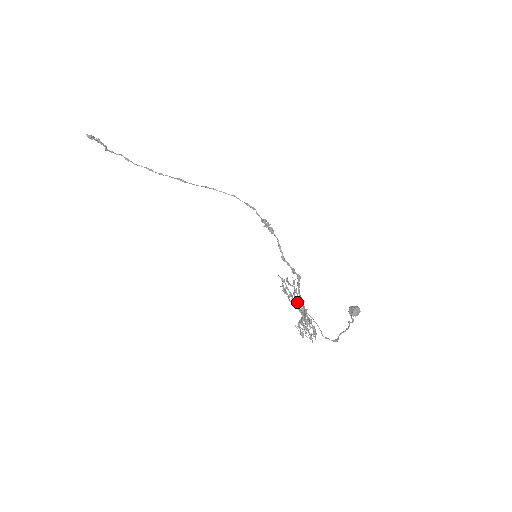
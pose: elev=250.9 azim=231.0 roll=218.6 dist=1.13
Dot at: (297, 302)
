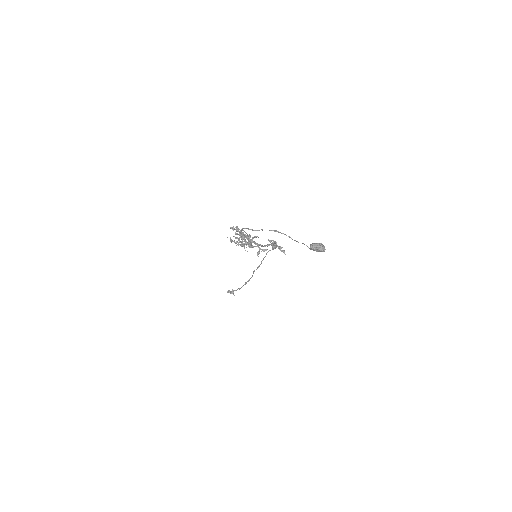
Dot at: occluded
